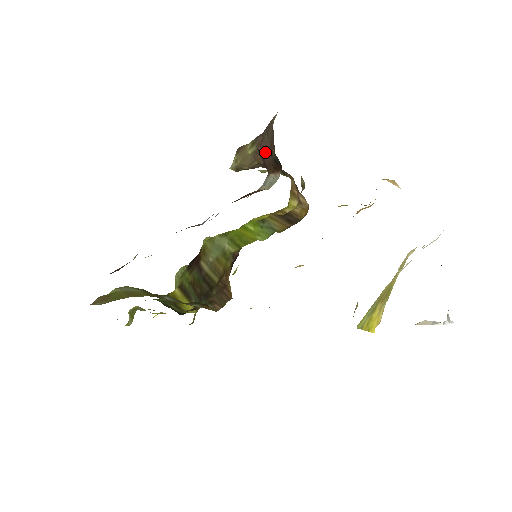
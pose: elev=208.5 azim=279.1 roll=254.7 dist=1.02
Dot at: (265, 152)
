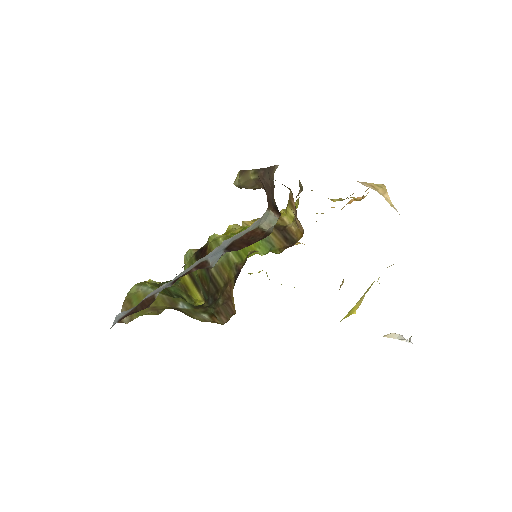
Dot at: (266, 186)
